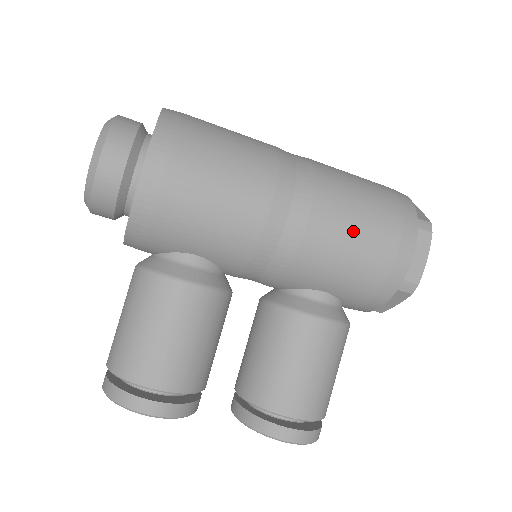
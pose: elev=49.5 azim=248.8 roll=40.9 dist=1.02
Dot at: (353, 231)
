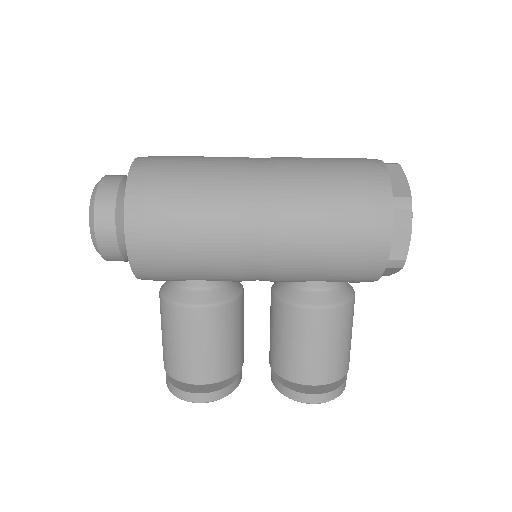
Dot at: (323, 235)
